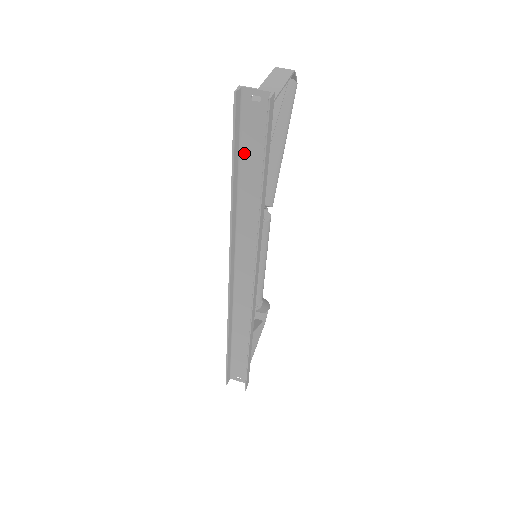
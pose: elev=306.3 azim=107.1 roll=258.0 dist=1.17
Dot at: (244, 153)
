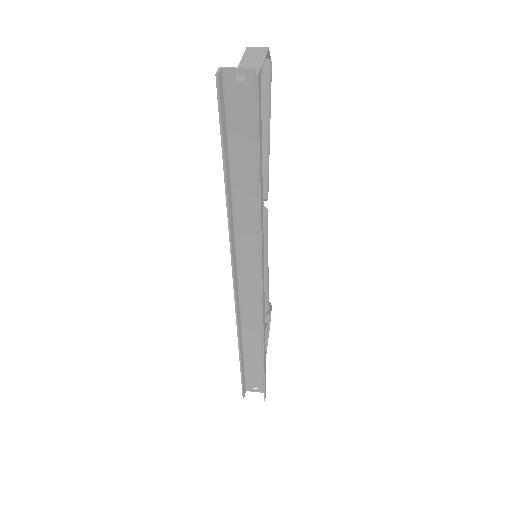
Dot at: (233, 144)
